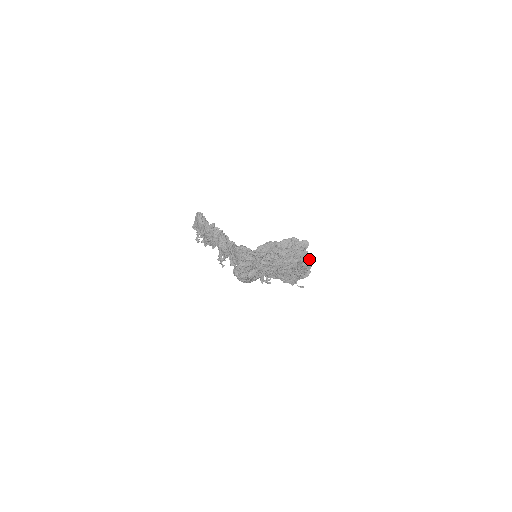
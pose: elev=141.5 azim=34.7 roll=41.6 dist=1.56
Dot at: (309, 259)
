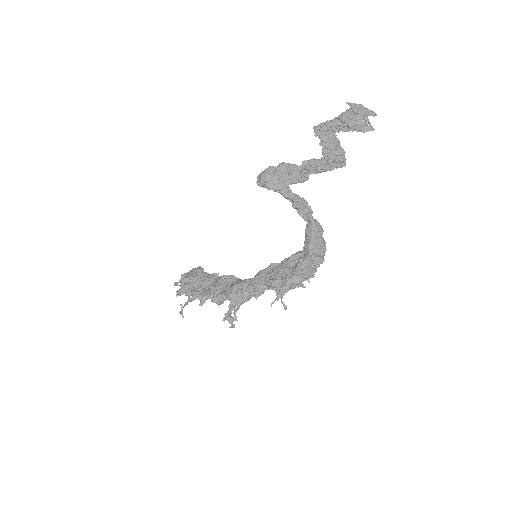
Dot at: (323, 255)
